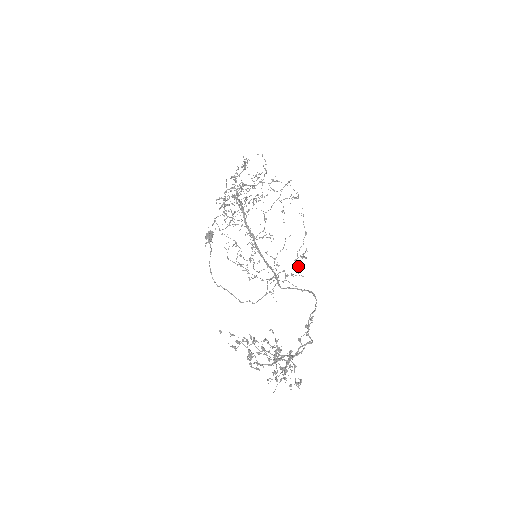
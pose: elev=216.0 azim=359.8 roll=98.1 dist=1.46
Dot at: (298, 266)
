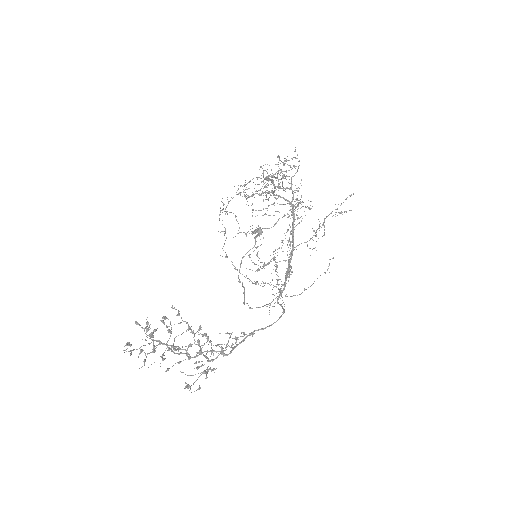
Dot at: (288, 281)
